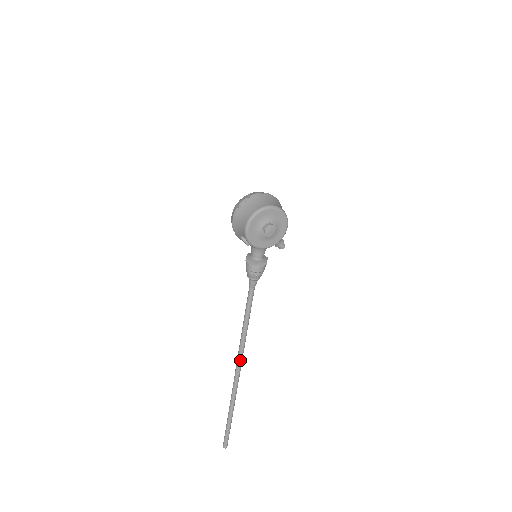
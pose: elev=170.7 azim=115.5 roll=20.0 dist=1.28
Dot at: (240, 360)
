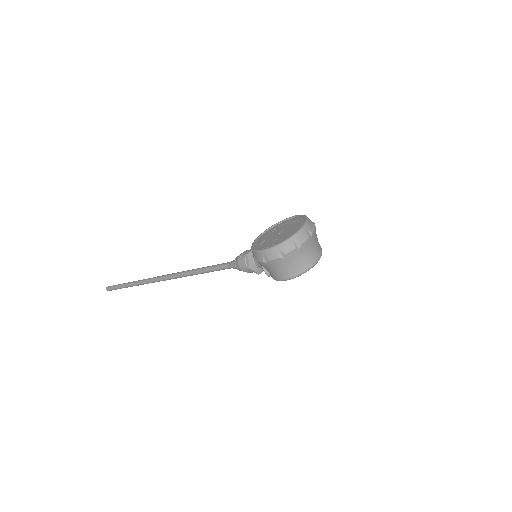
Dot at: occluded
